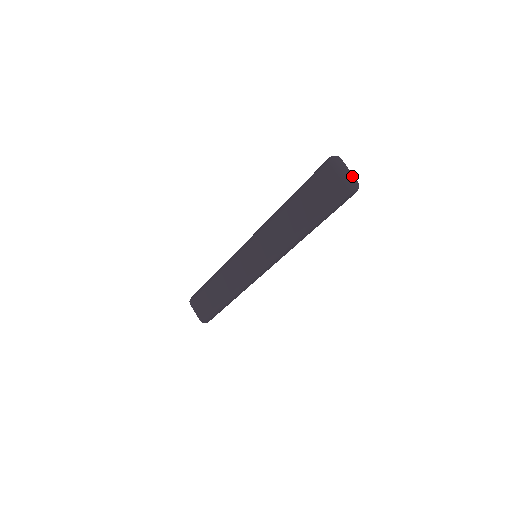
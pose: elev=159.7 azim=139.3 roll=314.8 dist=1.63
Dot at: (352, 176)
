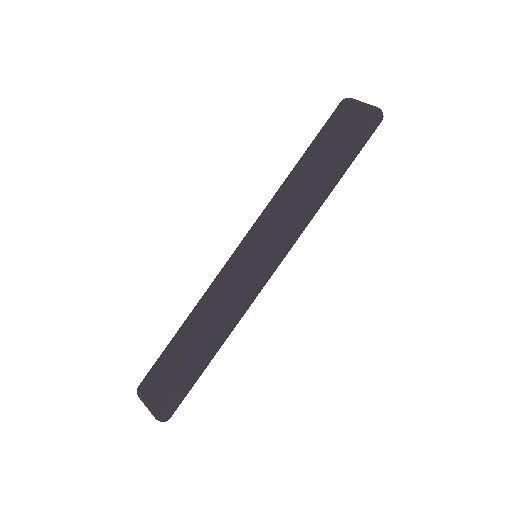
Dot at: occluded
